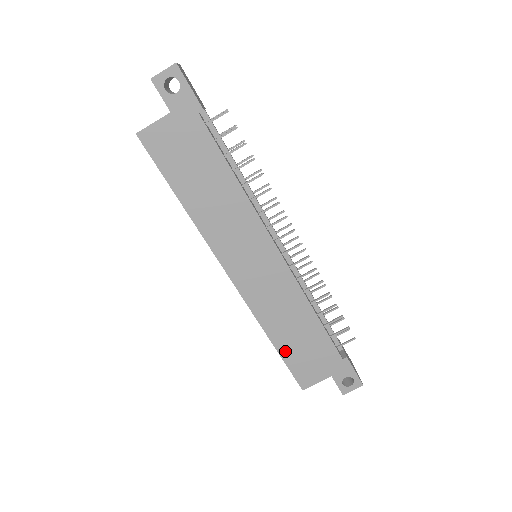
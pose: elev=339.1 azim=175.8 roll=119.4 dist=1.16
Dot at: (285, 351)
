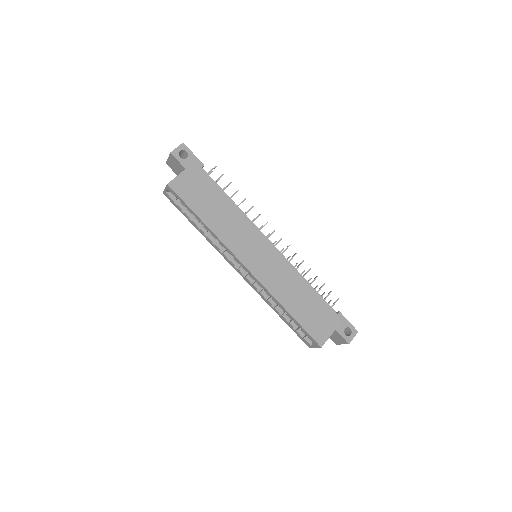
Dot at: (299, 317)
